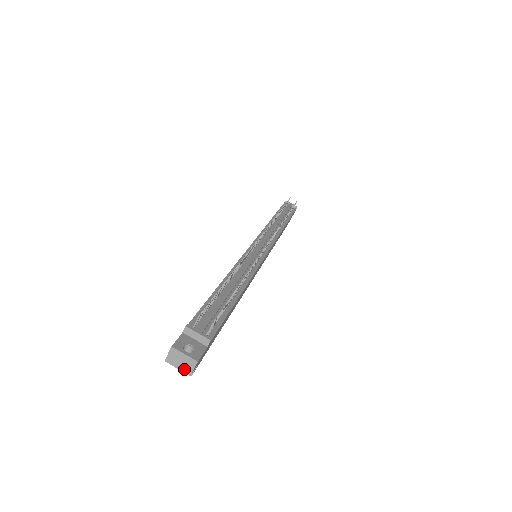
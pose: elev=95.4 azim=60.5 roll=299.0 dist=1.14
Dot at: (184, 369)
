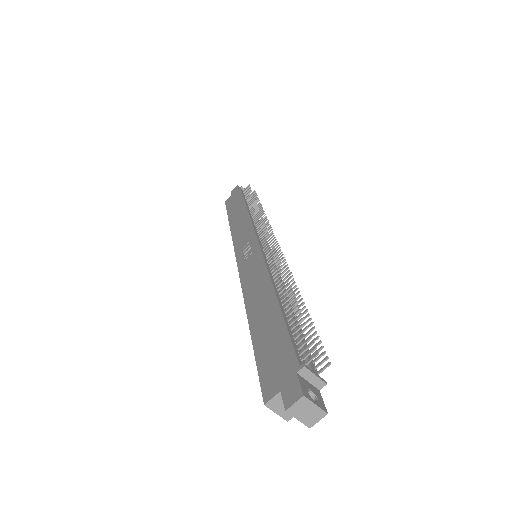
Dot at: (306, 421)
